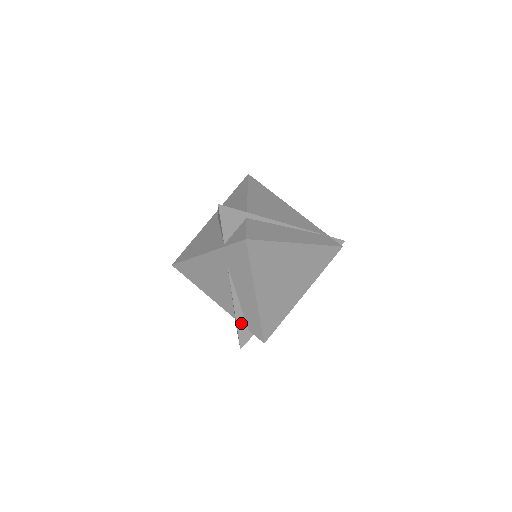
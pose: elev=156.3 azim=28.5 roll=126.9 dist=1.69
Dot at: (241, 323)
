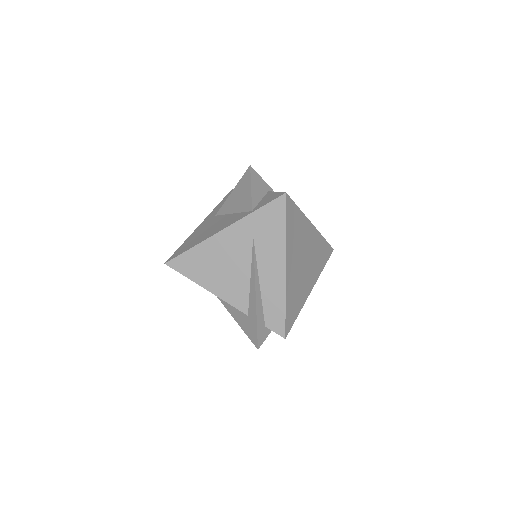
Dot at: (260, 314)
